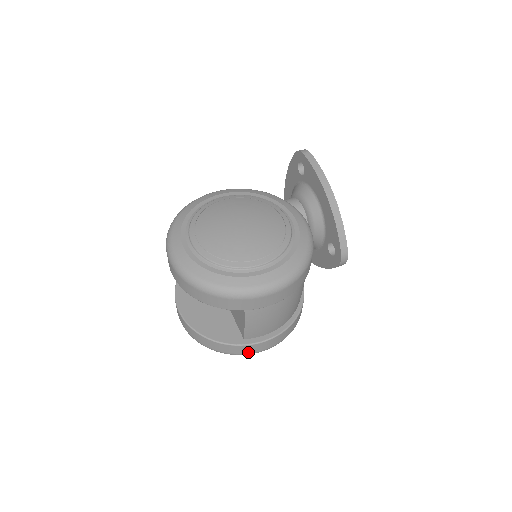
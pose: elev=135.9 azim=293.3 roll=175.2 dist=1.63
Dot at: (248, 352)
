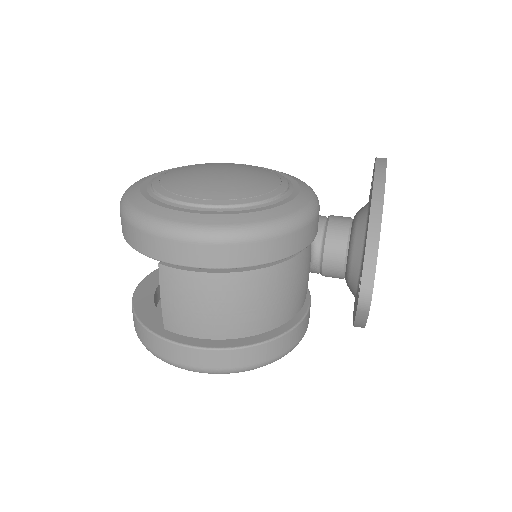
Dot at: (167, 356)
